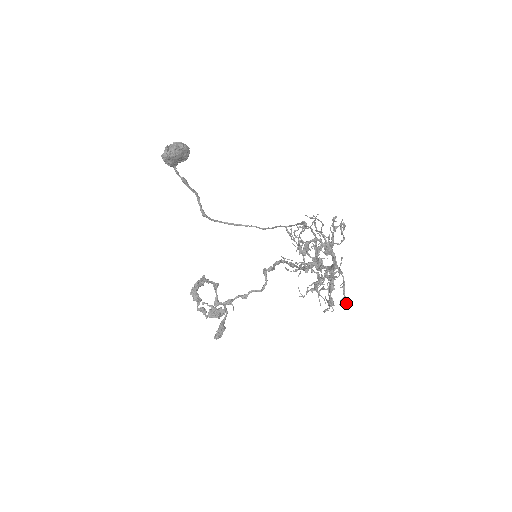
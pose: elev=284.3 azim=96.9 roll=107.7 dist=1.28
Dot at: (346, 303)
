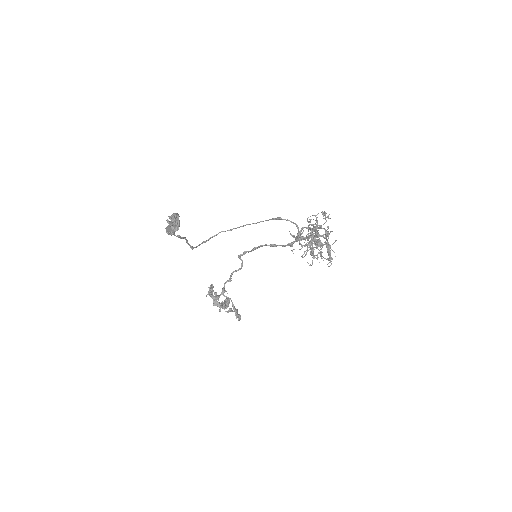
Dot at: occluded
